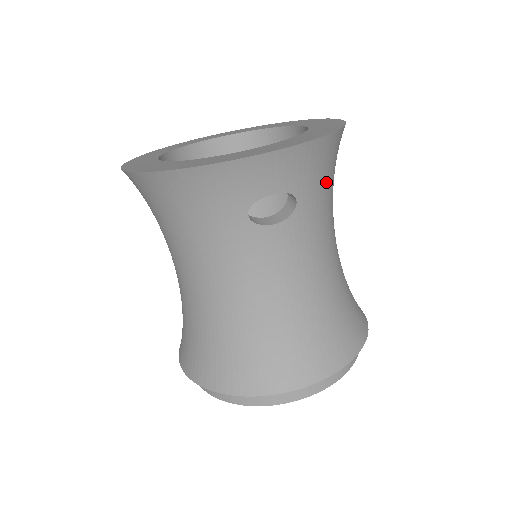
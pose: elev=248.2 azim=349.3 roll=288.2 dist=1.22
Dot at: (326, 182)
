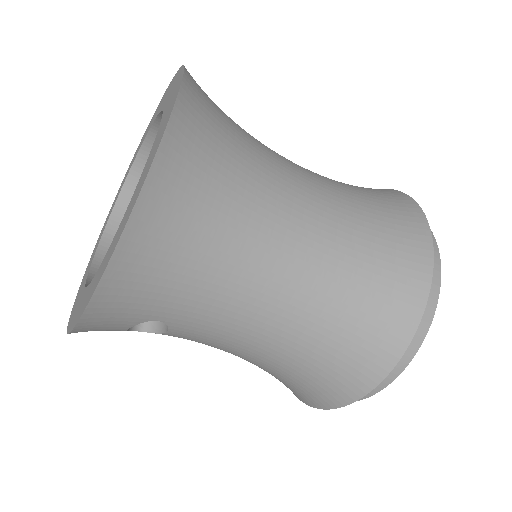
Dot at: (176, 281)
